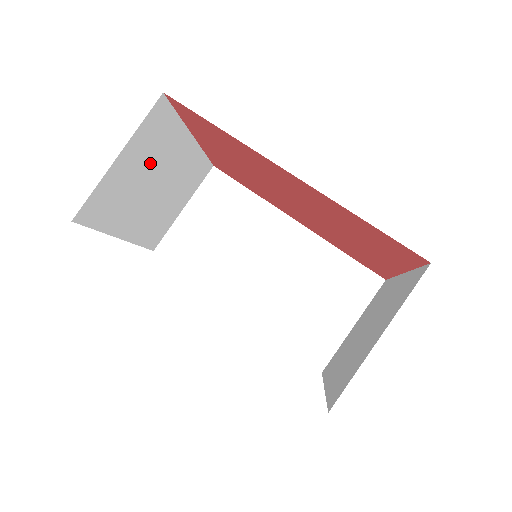
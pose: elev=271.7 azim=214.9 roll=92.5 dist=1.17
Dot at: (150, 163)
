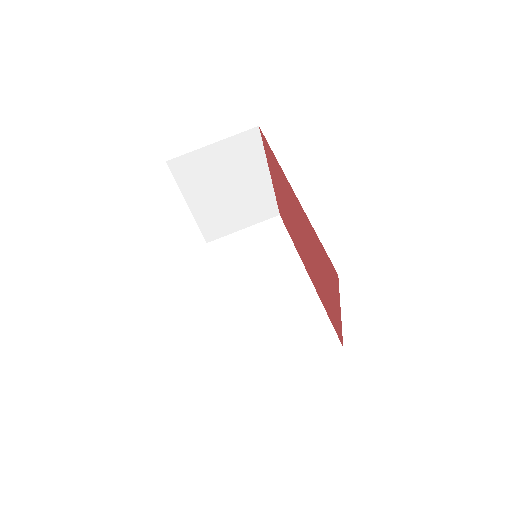
Dot at: (232, 168)
